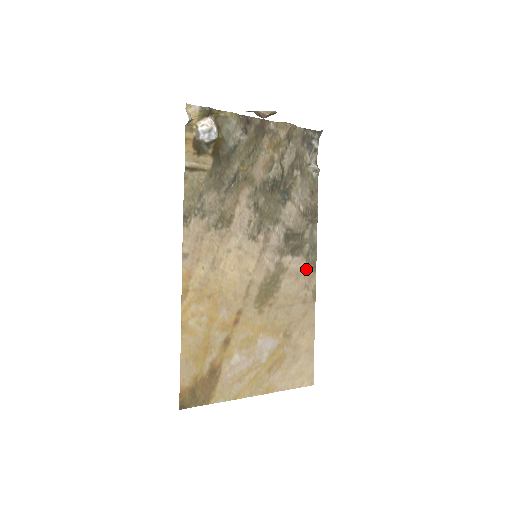
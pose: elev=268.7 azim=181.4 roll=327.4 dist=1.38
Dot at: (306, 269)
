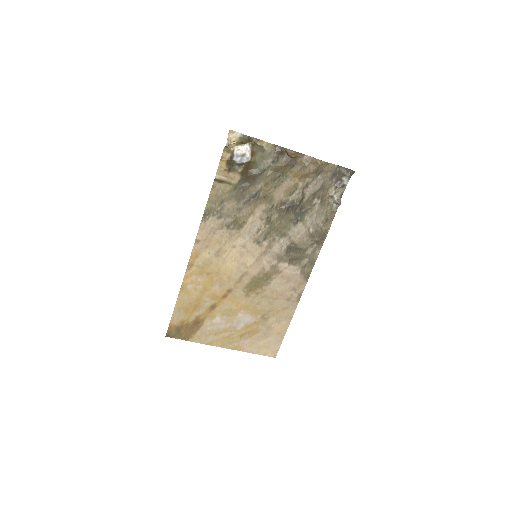
Dot at: (299, 277)
